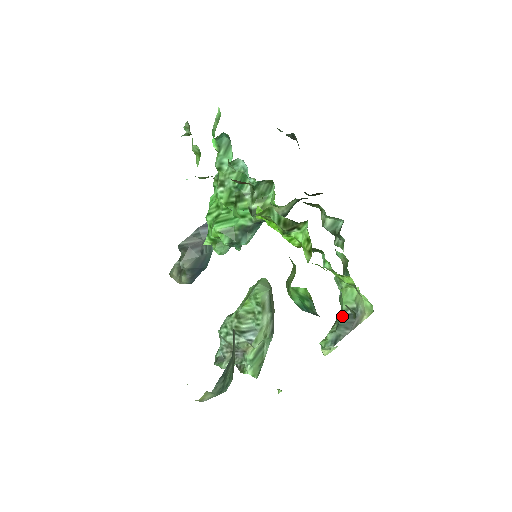
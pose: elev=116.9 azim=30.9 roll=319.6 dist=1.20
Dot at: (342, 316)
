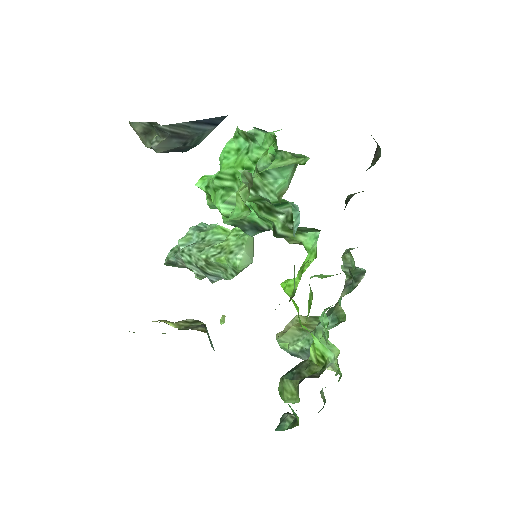
Dot at: occluded
